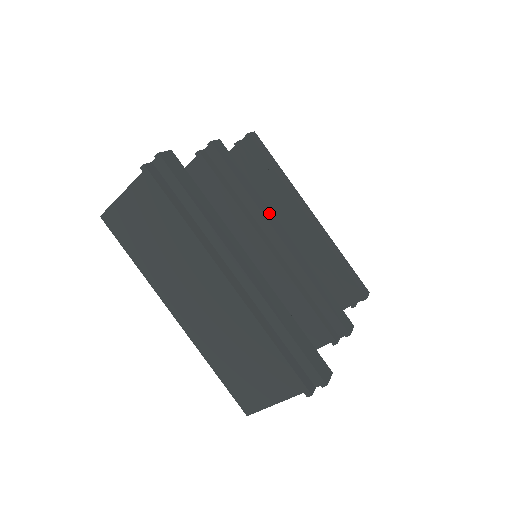
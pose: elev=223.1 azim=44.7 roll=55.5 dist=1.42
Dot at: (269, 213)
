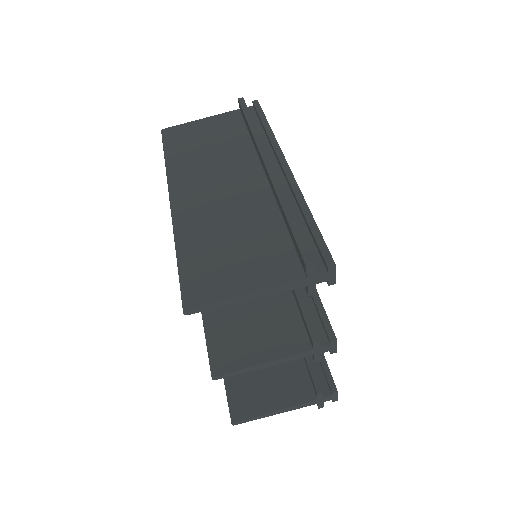
Dot at: occluded
